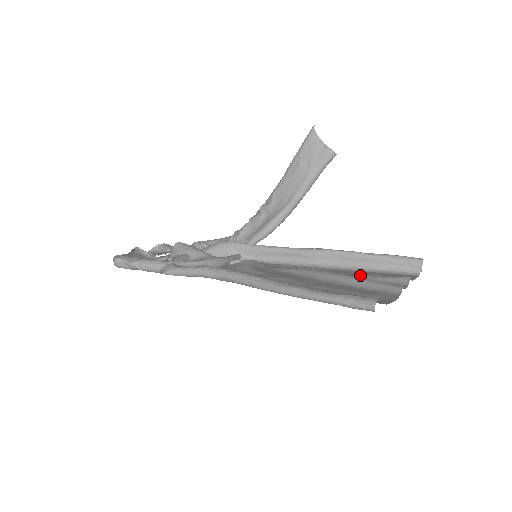
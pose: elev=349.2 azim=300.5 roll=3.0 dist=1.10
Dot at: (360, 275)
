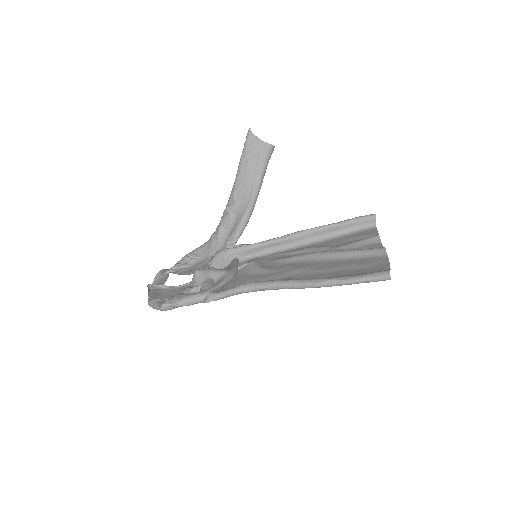
Dot at: (340, 243)
